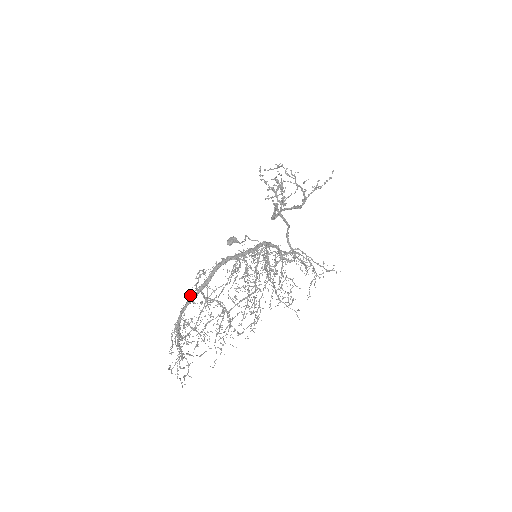
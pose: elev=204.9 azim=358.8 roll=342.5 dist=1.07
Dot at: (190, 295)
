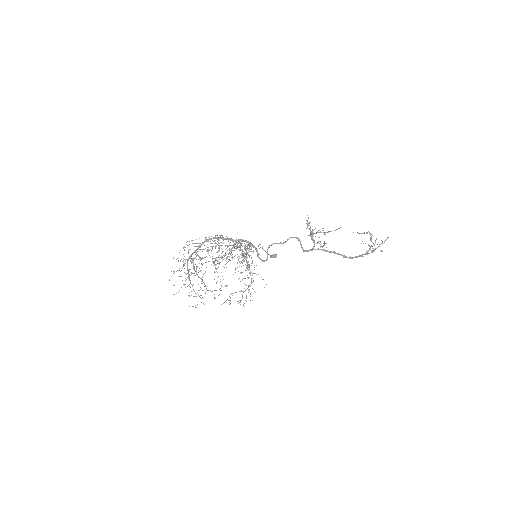
Dot at: (195, 251)
